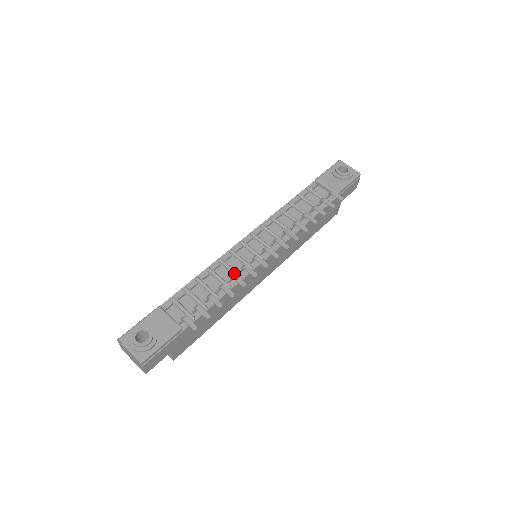
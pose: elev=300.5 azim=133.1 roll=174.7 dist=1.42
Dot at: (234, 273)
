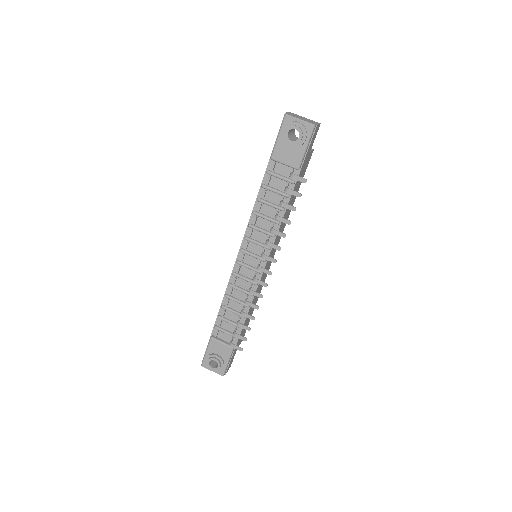
Dot at: (246, 294)
